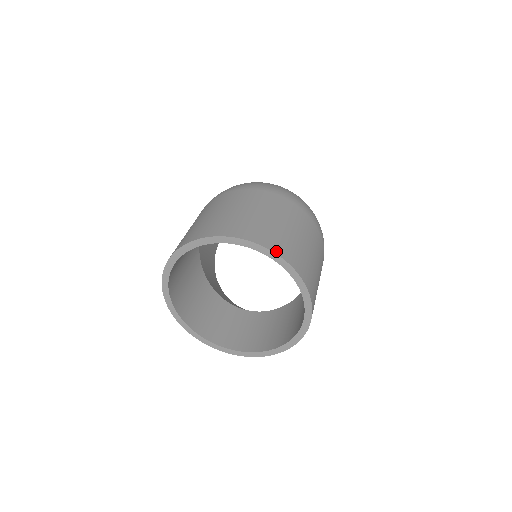
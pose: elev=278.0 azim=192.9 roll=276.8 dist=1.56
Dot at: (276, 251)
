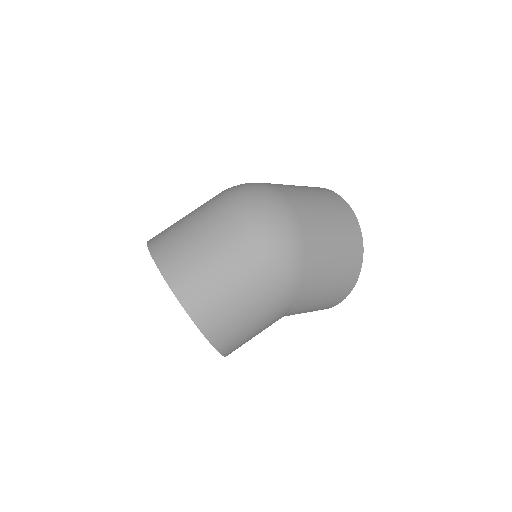
Dot at: (176, 291)
